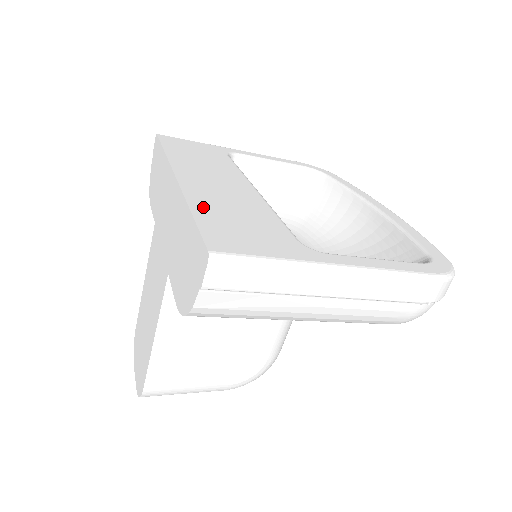
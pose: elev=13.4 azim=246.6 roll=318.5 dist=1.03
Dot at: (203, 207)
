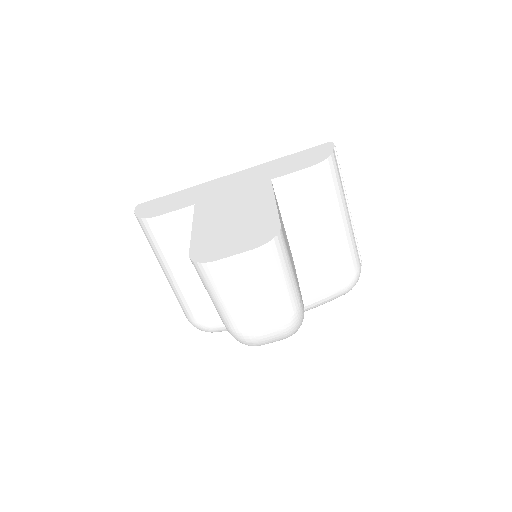
Dot at: occluded
